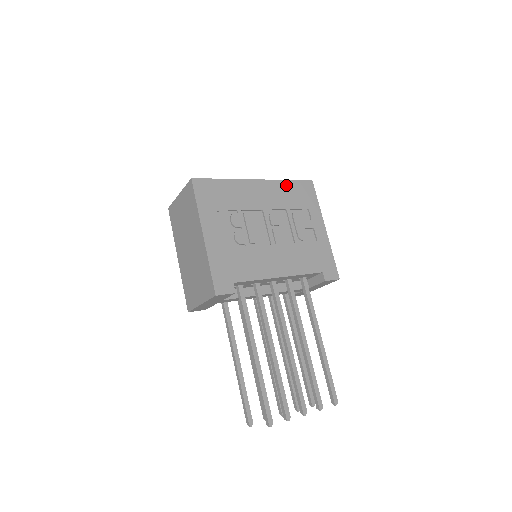
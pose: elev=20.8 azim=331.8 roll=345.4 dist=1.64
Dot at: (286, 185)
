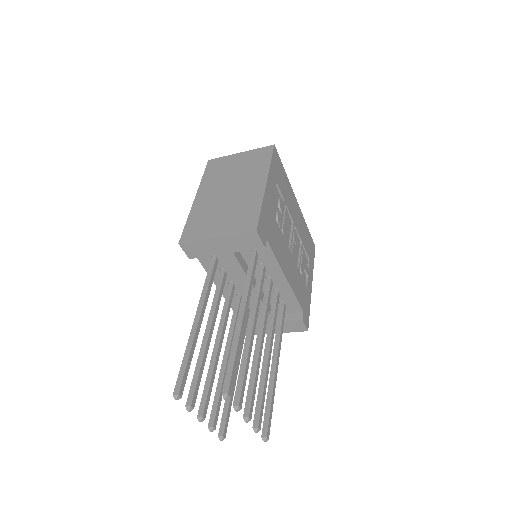
Dot at: (306, 228)
